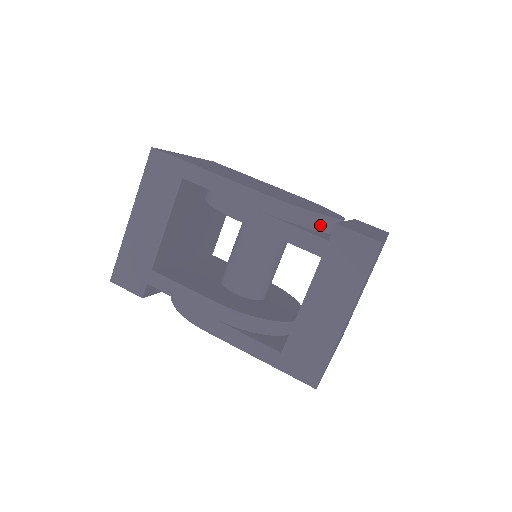
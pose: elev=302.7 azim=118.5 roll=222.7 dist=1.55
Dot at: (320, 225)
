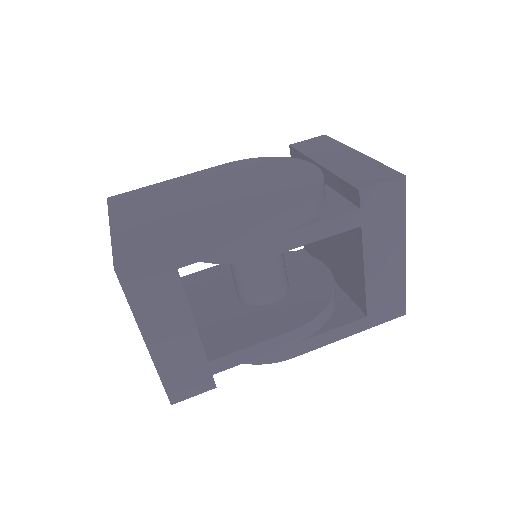
Dot at: (323, 195)
